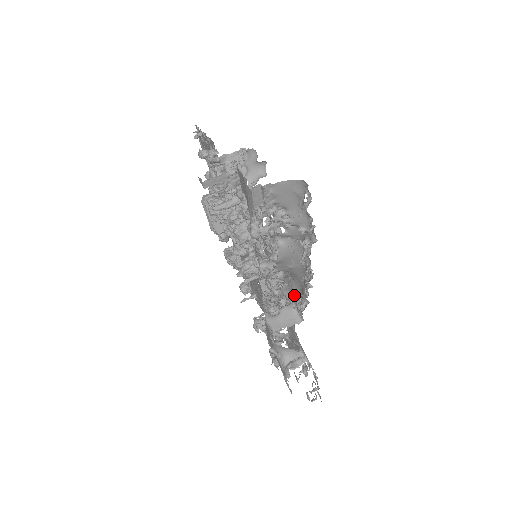
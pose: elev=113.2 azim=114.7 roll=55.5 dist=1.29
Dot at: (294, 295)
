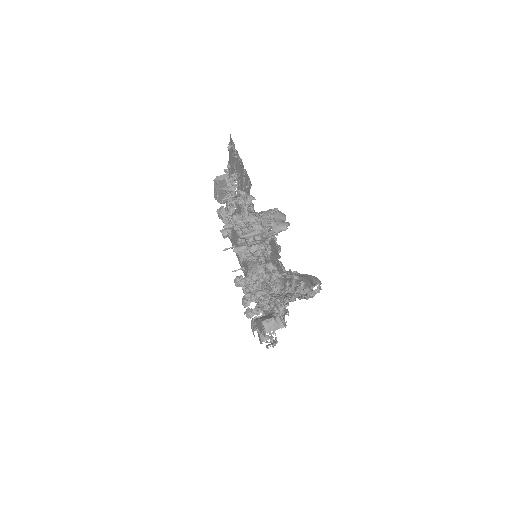
Dot at: occluded
